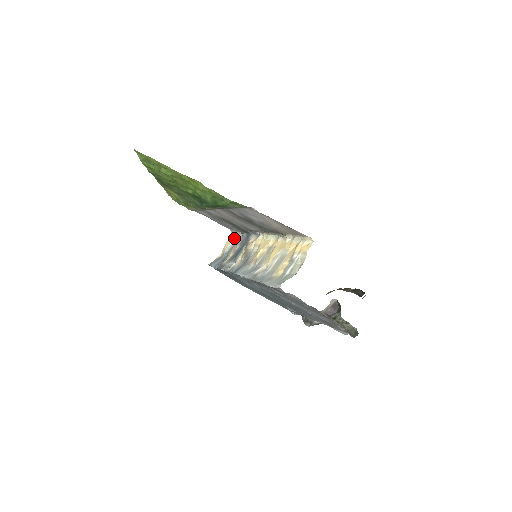
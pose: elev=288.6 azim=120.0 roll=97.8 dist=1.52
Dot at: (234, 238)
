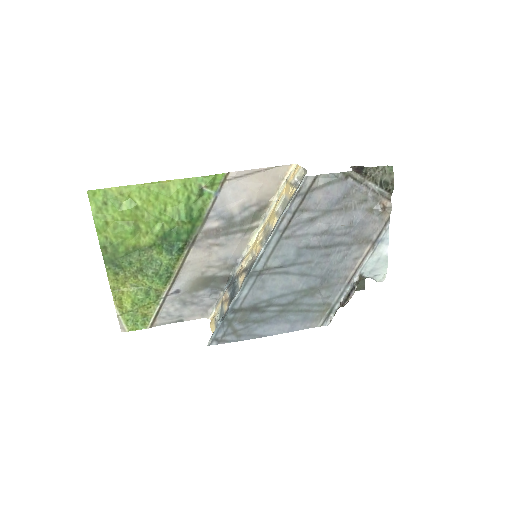
Dot at: (215, 313)
